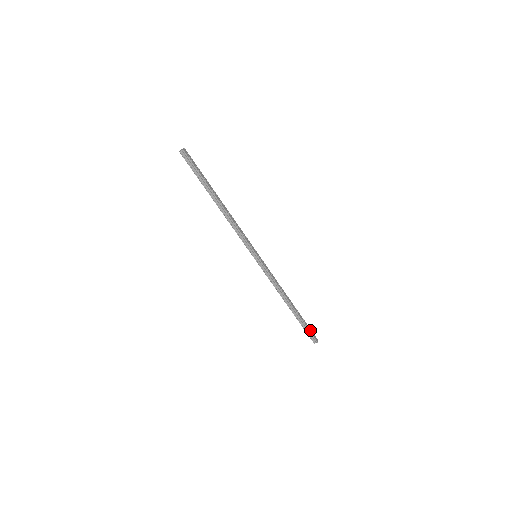
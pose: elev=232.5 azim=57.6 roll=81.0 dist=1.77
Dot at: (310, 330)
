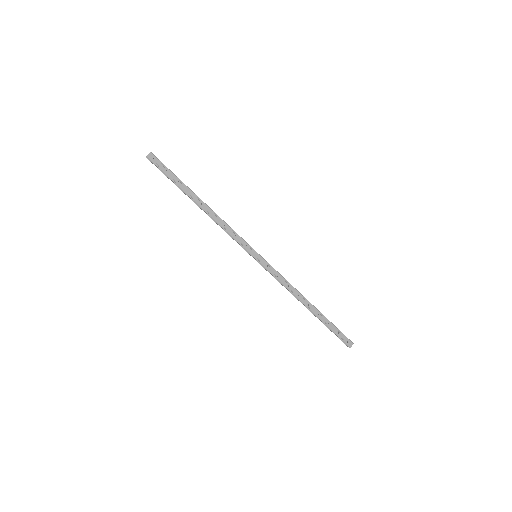
Dot at: (340, 334)
